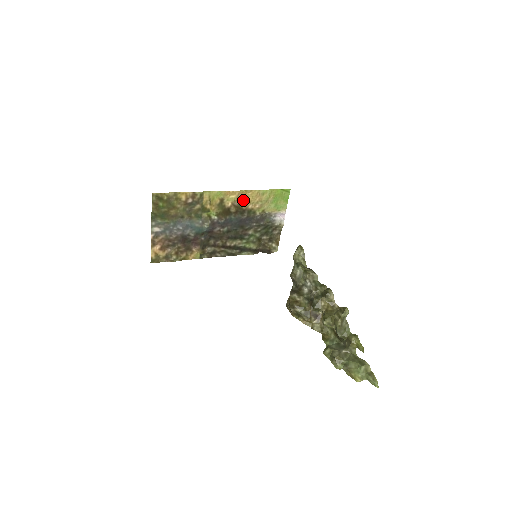
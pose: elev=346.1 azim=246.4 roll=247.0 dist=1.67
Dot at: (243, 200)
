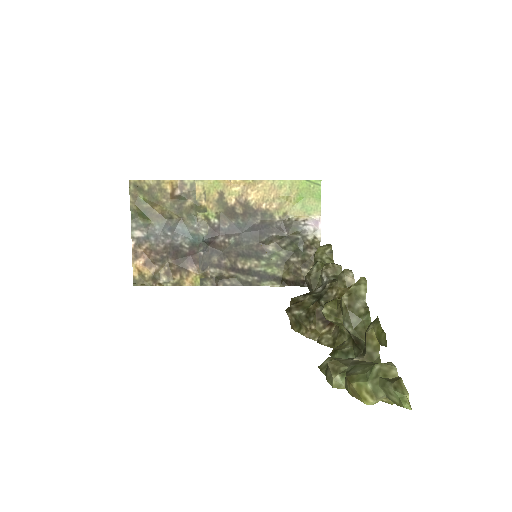
Dot at: (252, 195)
